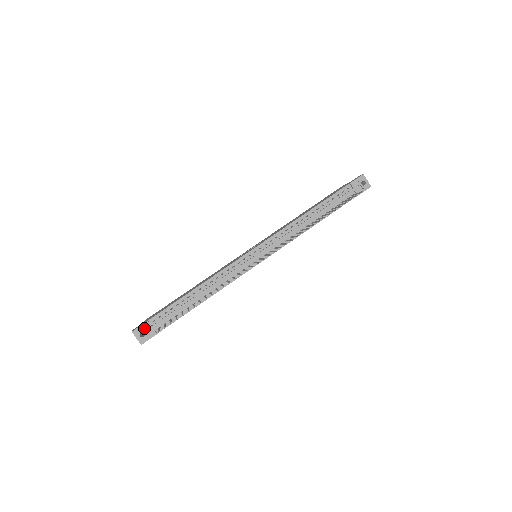
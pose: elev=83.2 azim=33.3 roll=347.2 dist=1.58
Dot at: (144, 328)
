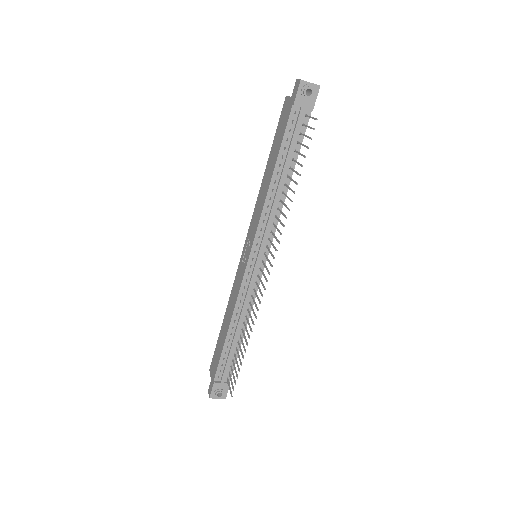
Dot at: (216, 389)
